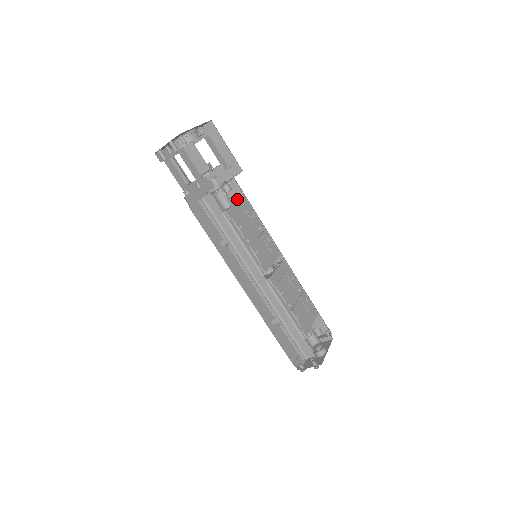
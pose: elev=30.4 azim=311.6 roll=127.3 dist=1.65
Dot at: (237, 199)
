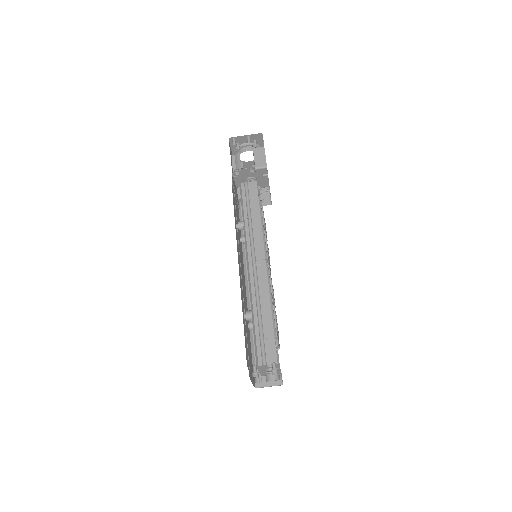
Dot at: occluded
